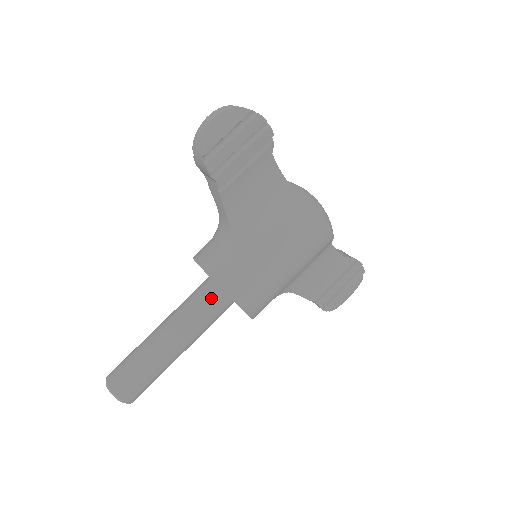
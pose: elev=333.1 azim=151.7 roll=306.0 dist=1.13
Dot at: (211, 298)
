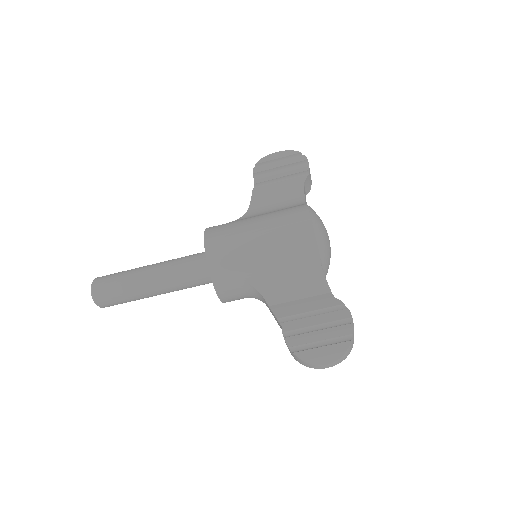
Dot at: (200, 254)
